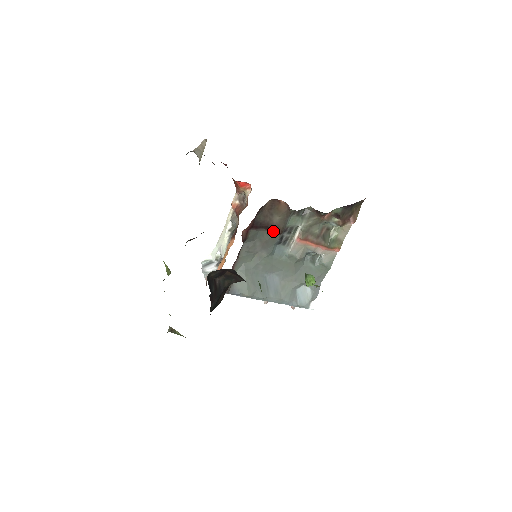
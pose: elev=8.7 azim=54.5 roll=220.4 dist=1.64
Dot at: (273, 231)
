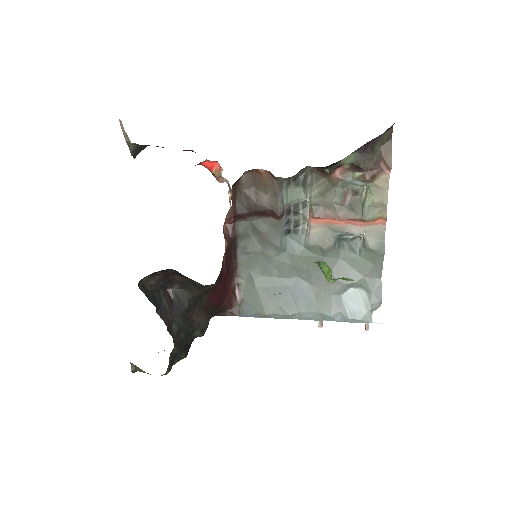
Dot at: (270, 216)
